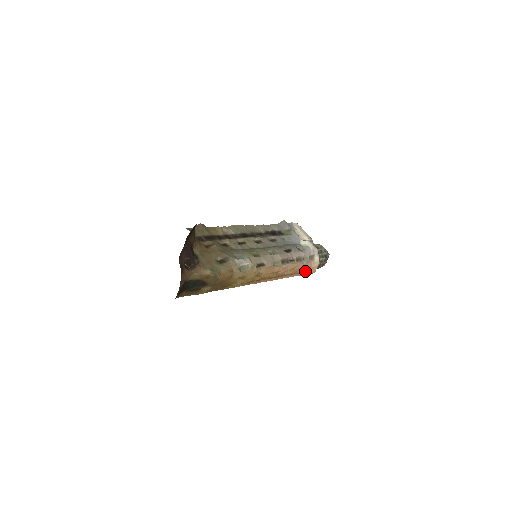
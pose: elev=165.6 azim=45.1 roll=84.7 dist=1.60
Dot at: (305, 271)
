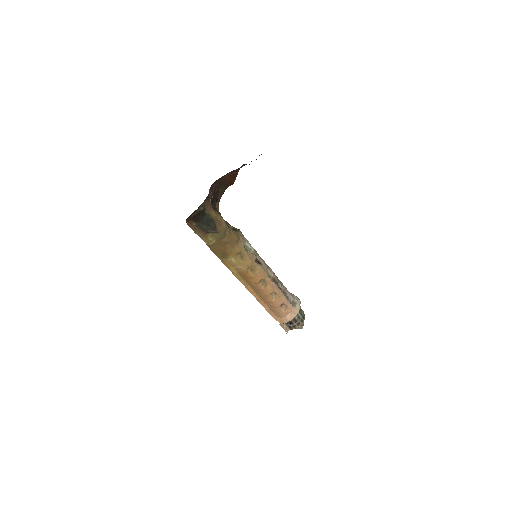
Dot at: (284, 314)
